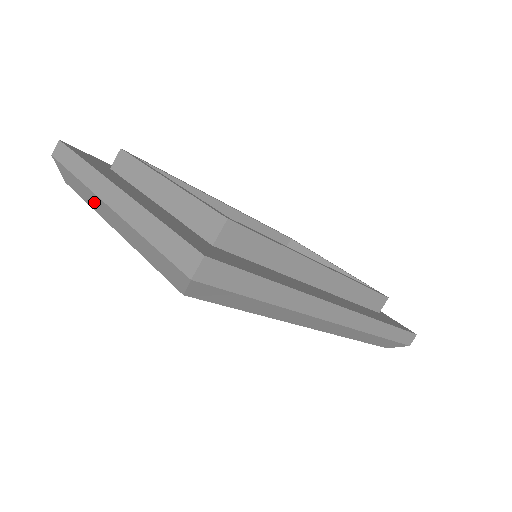
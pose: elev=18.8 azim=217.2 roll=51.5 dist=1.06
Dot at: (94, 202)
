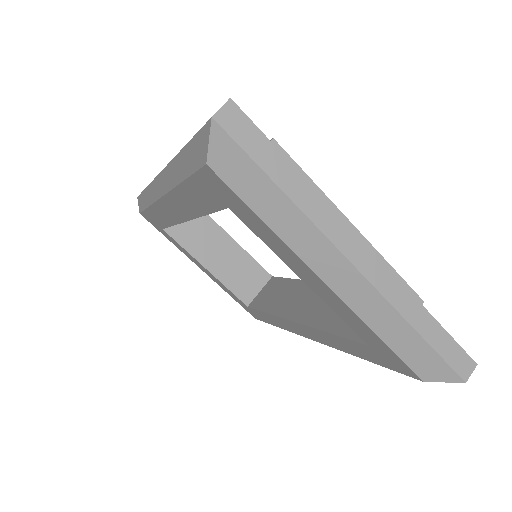
Dot at: (310, 245)
